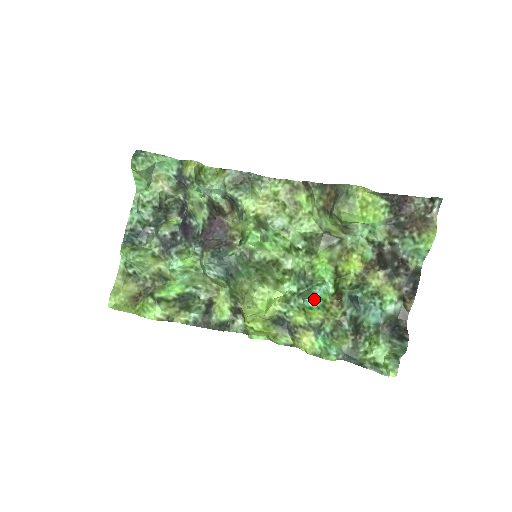
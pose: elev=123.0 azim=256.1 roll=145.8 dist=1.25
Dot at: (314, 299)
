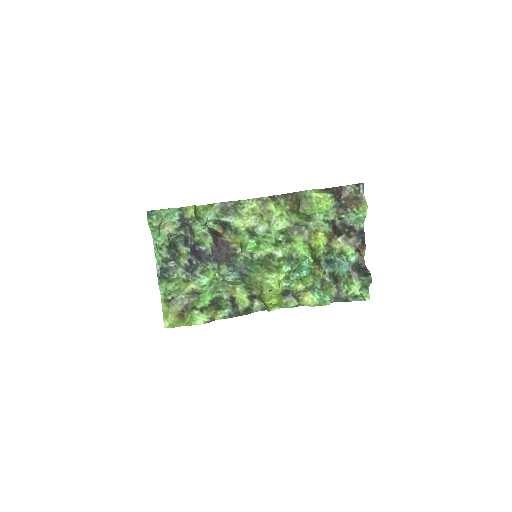
Dot at: (306, 270)
